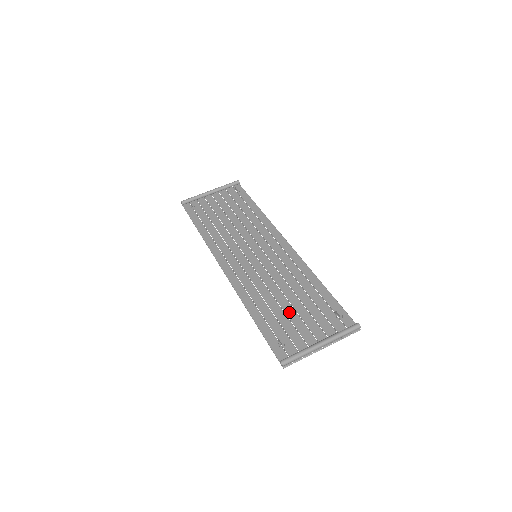
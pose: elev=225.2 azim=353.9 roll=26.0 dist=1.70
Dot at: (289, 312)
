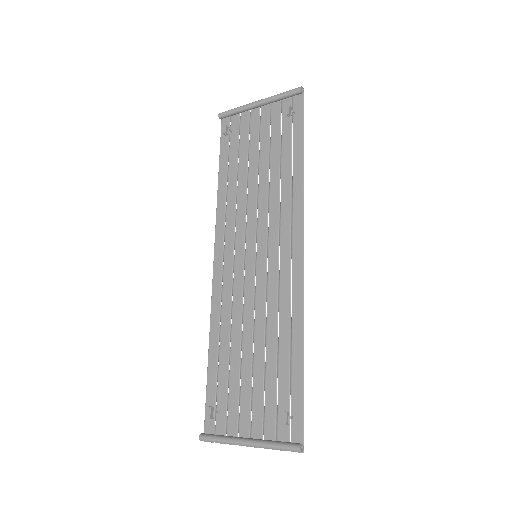
Dot at: (244, 371)
